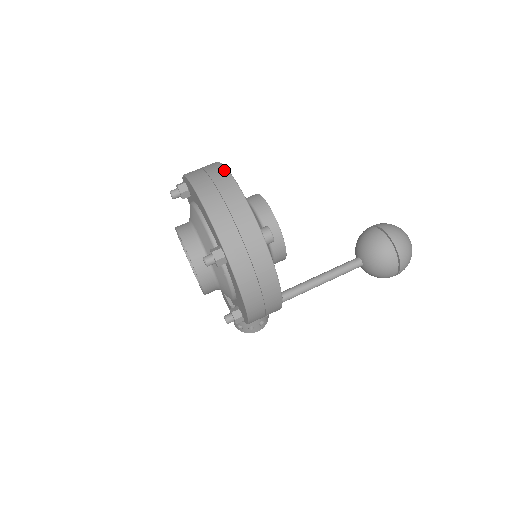
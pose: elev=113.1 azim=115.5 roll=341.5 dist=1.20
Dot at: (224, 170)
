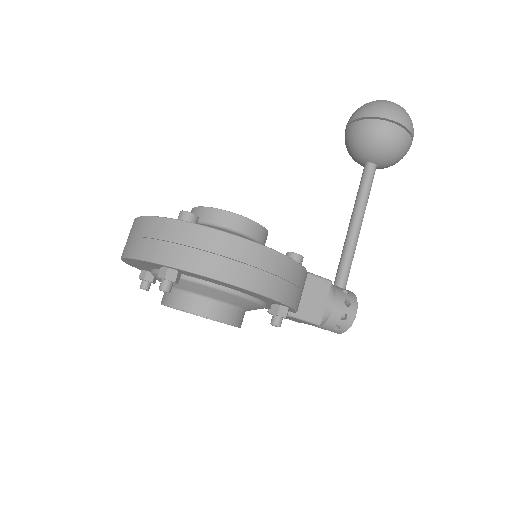
Dot at: occluded
